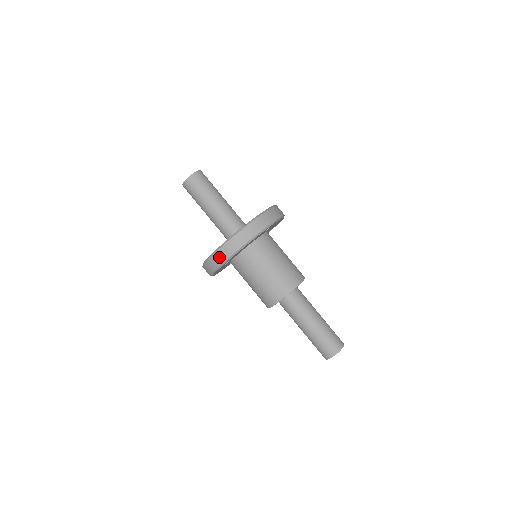
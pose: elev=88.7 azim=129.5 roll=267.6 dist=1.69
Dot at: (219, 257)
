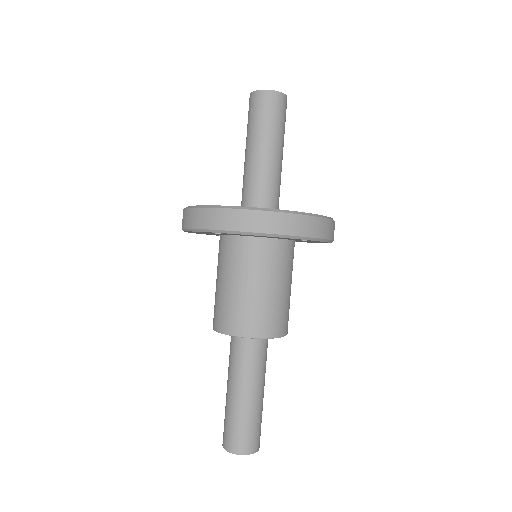
Dot at: (217, 218)
